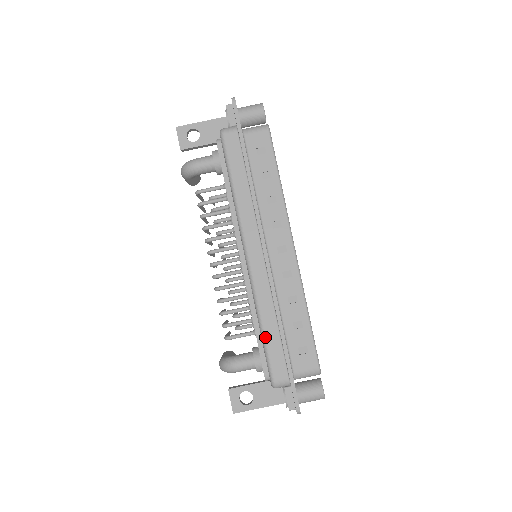
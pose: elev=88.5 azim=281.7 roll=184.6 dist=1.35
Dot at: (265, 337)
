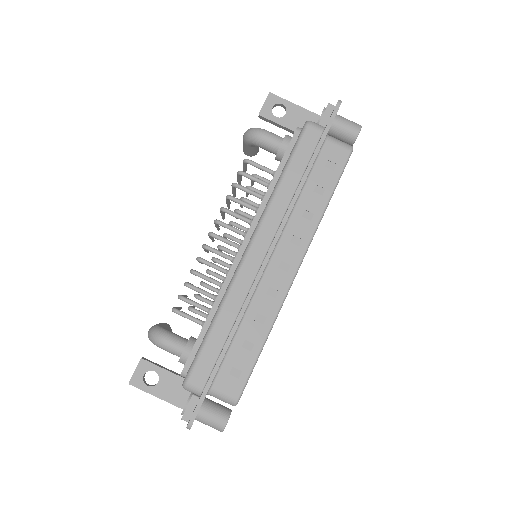
Dot at: (210, 334)
